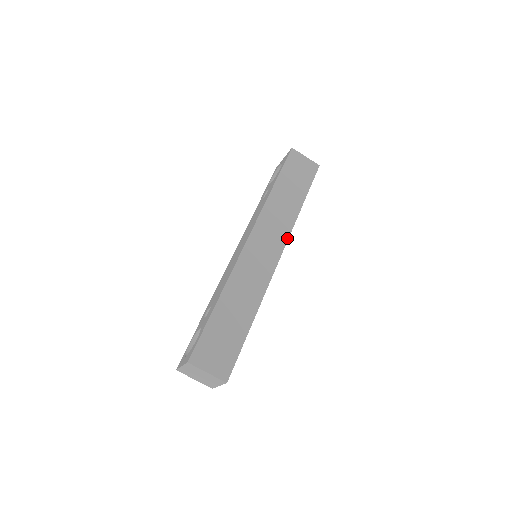
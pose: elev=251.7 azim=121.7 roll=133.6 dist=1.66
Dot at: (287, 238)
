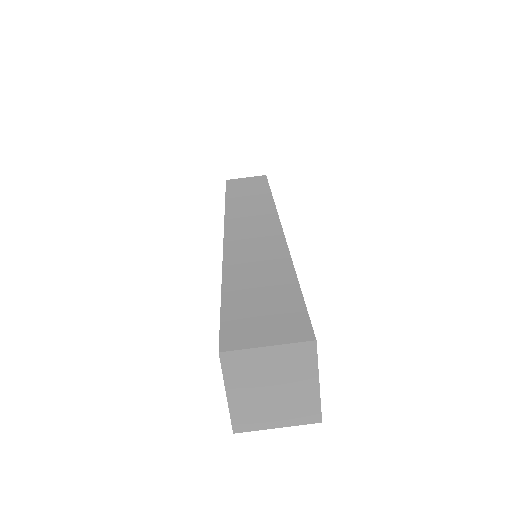
Dot at: (275, 212)
